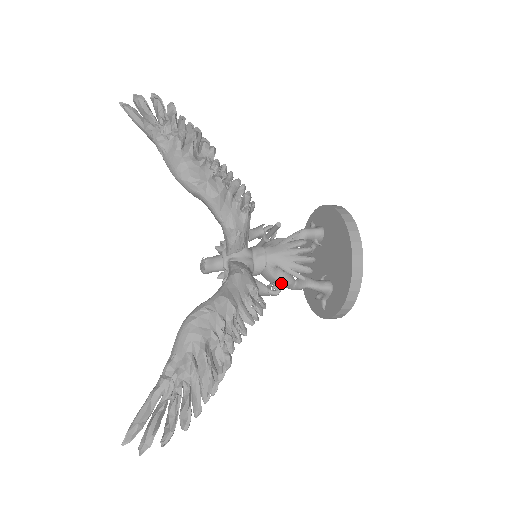
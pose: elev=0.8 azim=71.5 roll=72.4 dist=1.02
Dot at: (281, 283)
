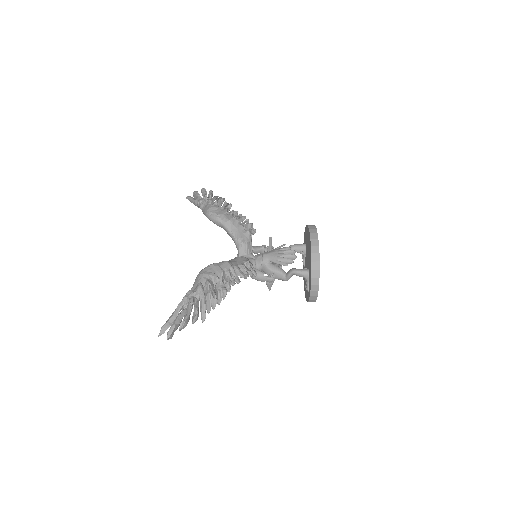
Dot at: (275, 273)
